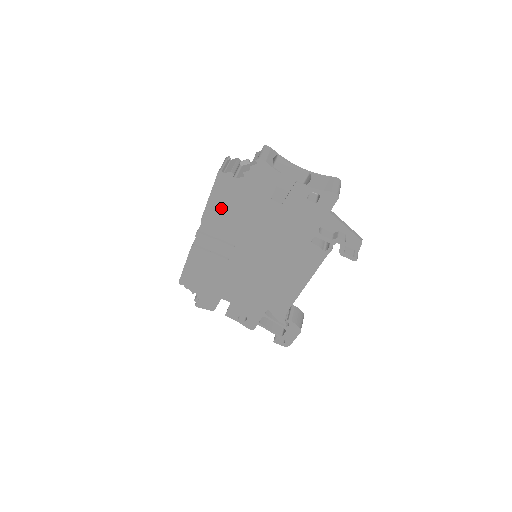
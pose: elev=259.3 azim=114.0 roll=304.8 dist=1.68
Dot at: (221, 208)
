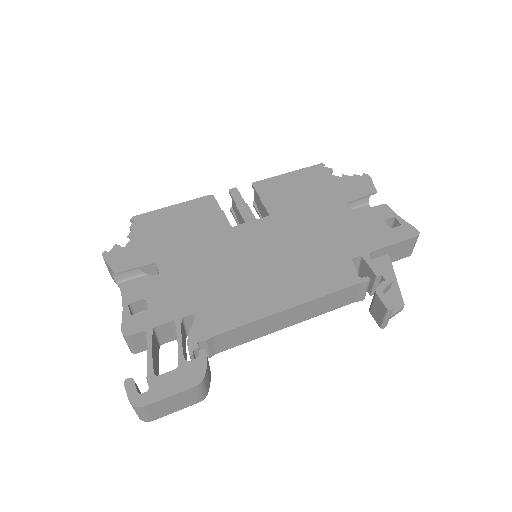
Dot at: (289, 185)
